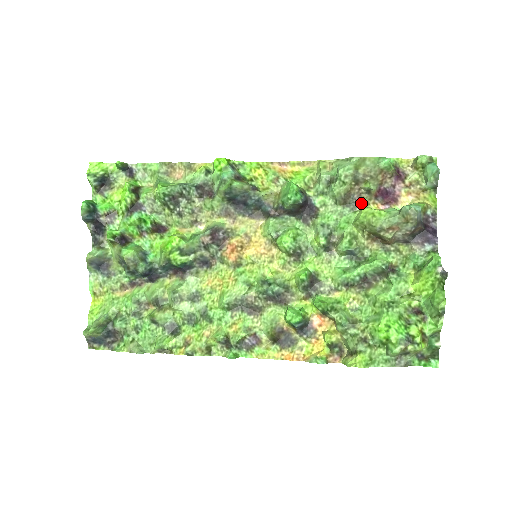
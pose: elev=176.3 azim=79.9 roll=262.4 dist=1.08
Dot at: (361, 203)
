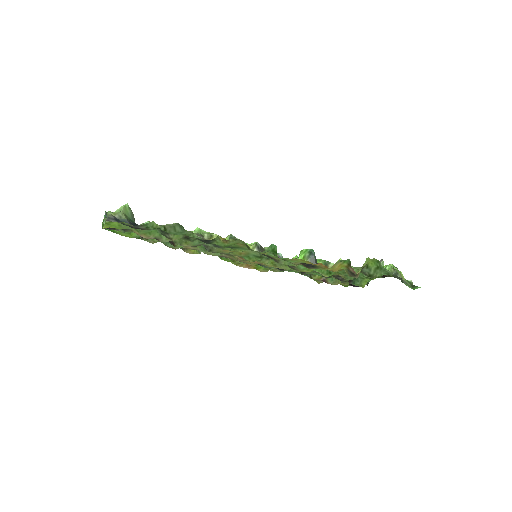
Dot at: (307, 275)
